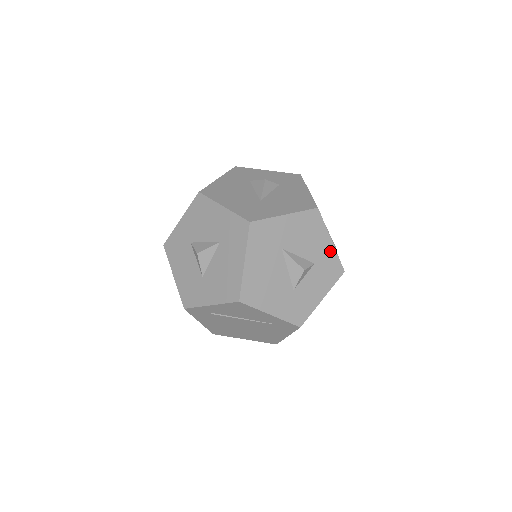
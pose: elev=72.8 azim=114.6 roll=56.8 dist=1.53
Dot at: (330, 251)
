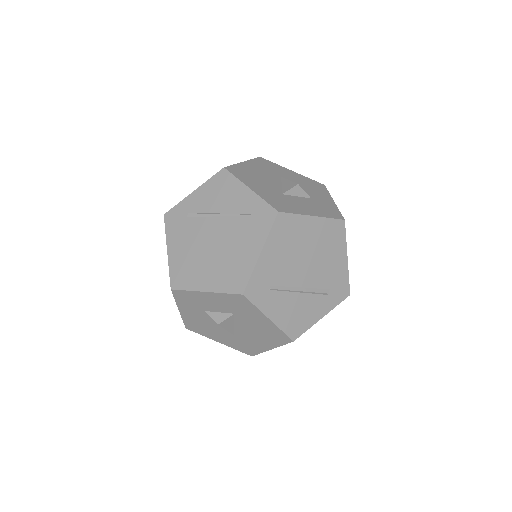
Dot at: (331, 204)
